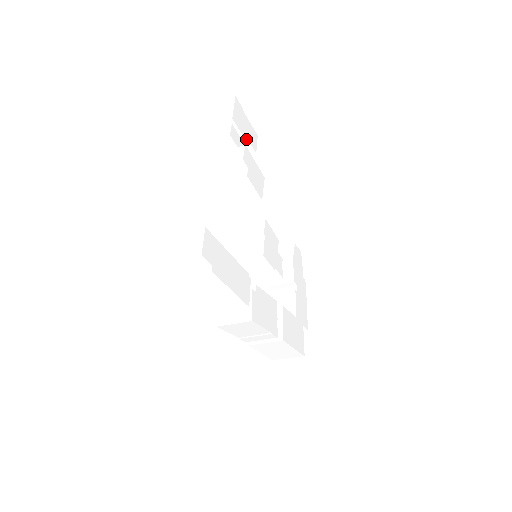
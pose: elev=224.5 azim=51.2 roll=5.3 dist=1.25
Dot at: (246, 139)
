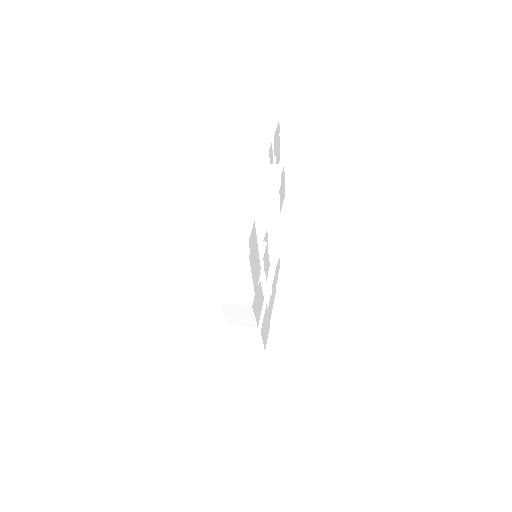
Dot at: (274, 157)
